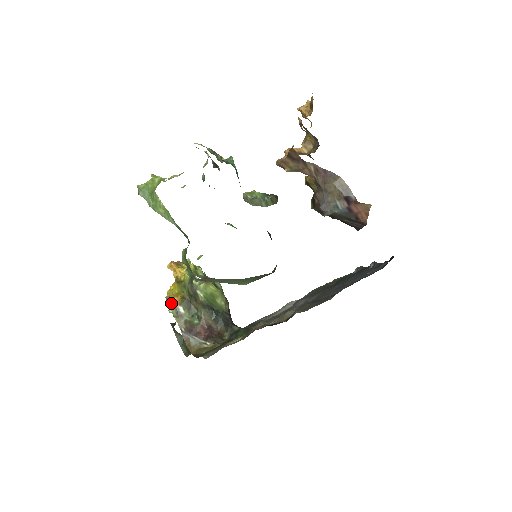
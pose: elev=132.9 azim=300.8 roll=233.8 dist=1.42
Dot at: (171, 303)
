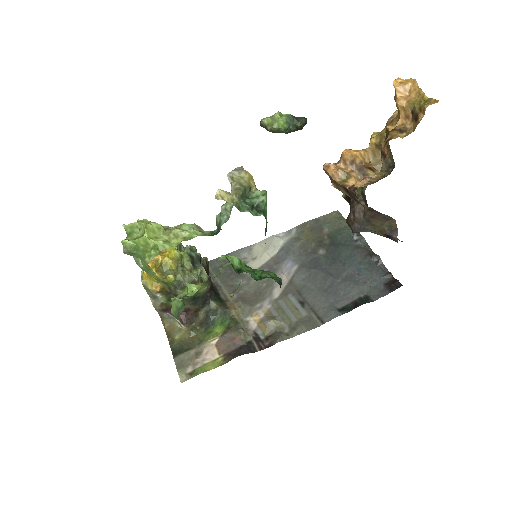
Dot at: (148, 289)
